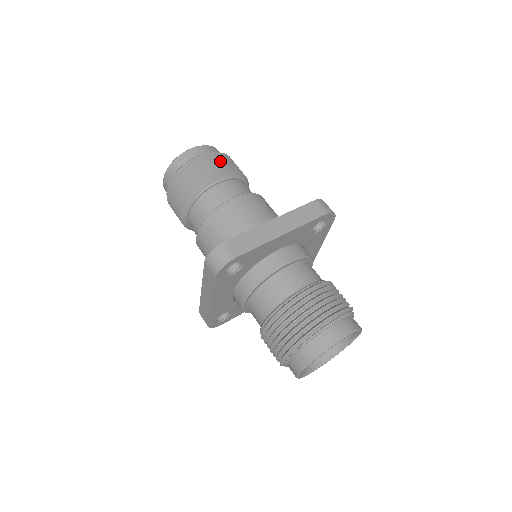
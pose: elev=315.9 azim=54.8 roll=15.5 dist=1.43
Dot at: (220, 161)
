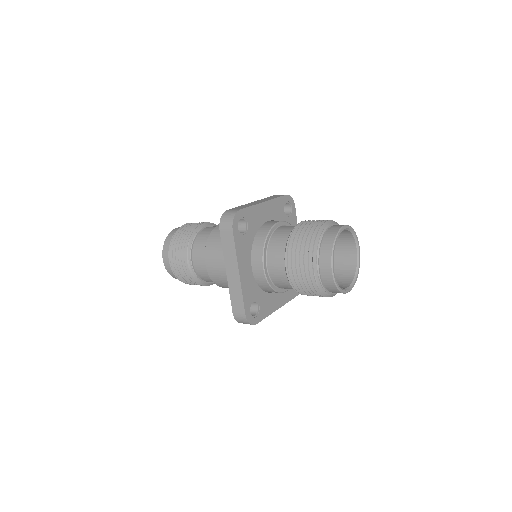
Dot at: occluded
